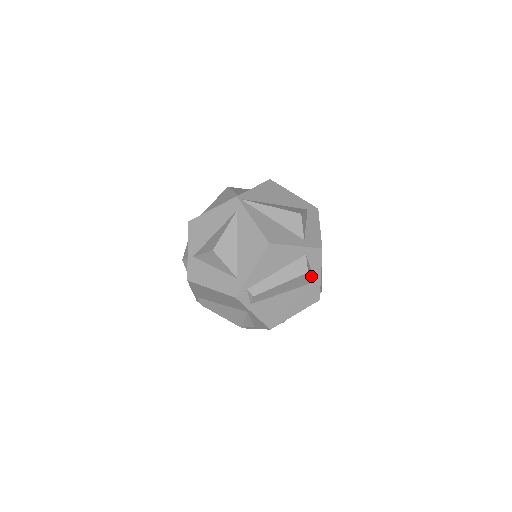
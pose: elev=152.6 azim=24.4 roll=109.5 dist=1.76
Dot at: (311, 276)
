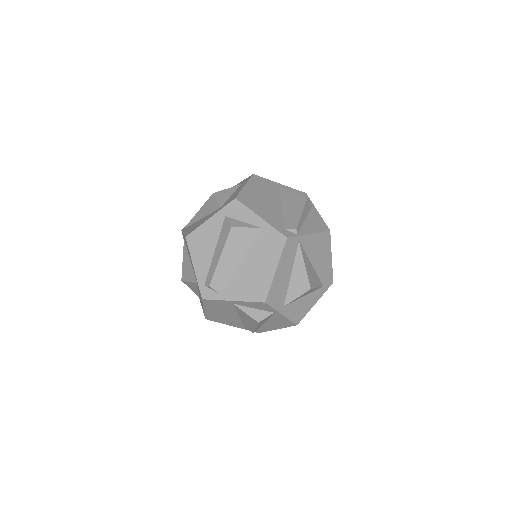
Dot at: (246, 227)
